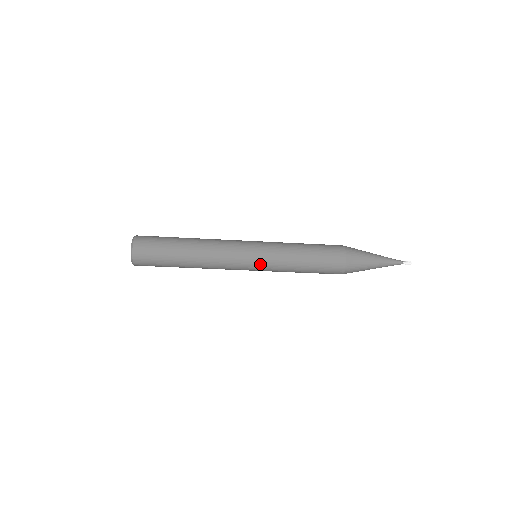
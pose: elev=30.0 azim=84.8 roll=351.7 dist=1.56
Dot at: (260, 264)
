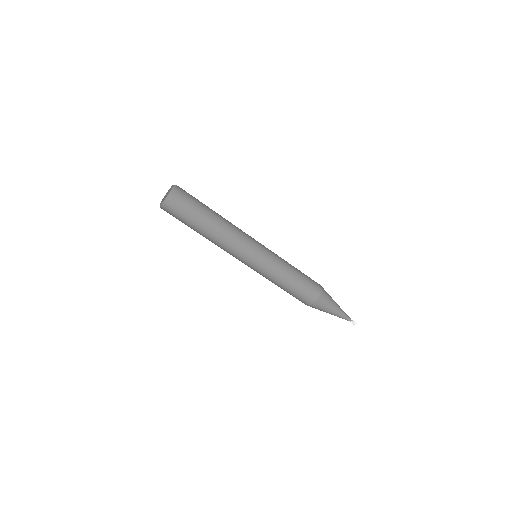
Dot at: (257, 266)
